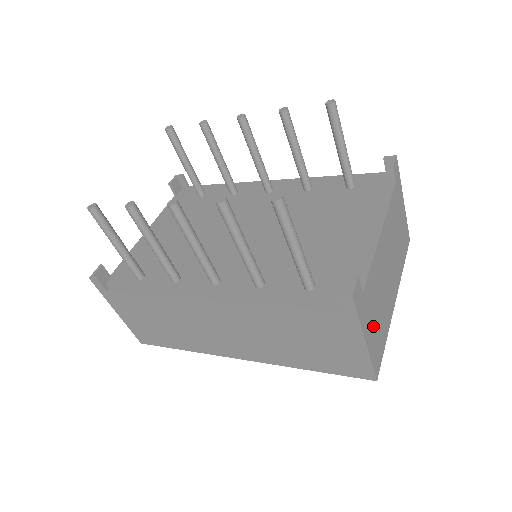
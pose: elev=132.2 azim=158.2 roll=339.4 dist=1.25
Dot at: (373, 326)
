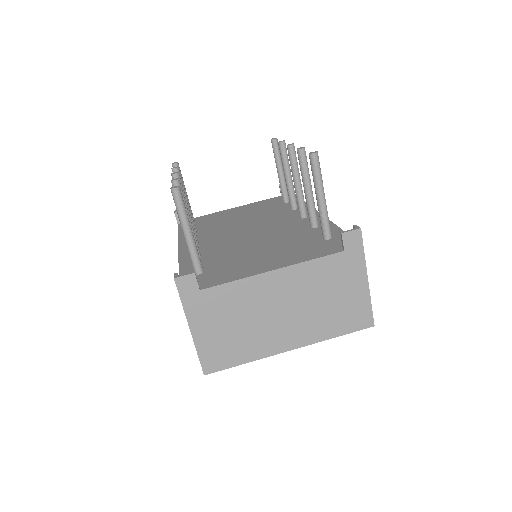
Dot at: (214, 329)
